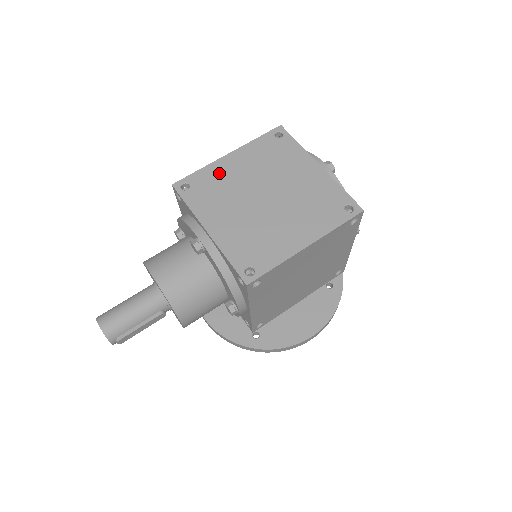
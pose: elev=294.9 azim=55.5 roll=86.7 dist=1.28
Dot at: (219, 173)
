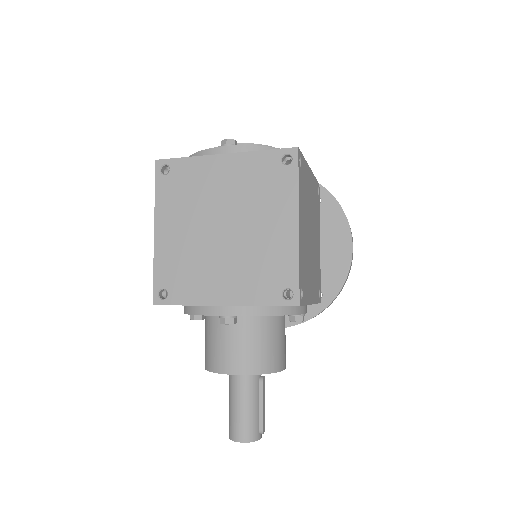
Dot at: (169, 254)
